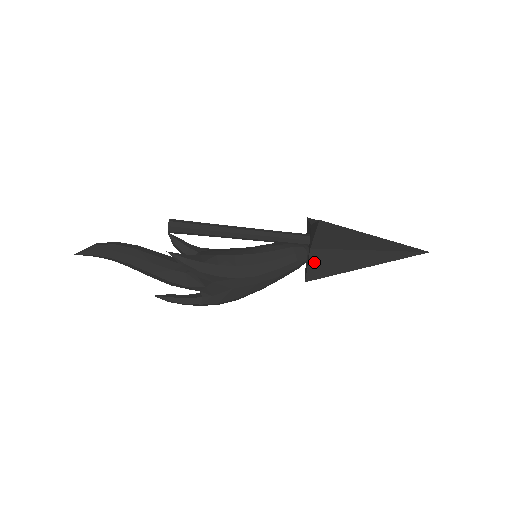
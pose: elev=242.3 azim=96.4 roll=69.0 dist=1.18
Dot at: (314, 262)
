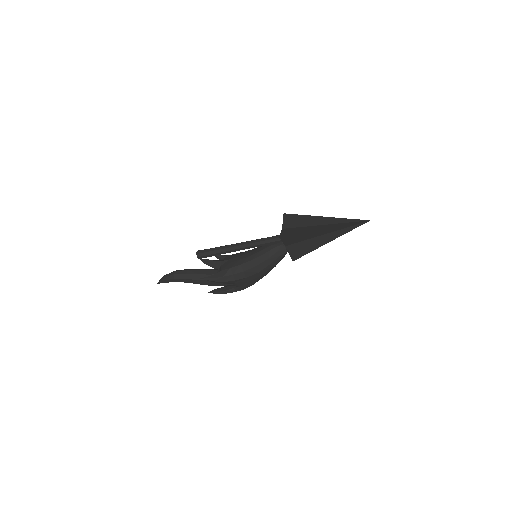
Dot at: (292, 251)
